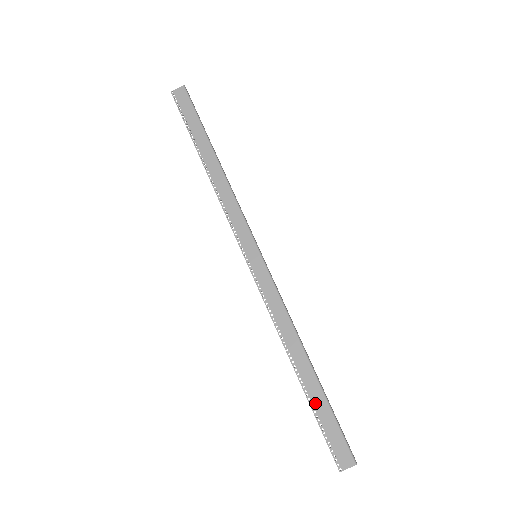
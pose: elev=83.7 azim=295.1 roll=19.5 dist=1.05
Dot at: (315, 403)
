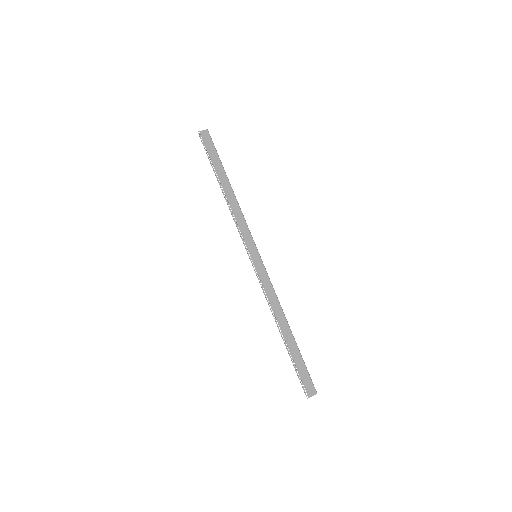
Dot at: (293, 355)
